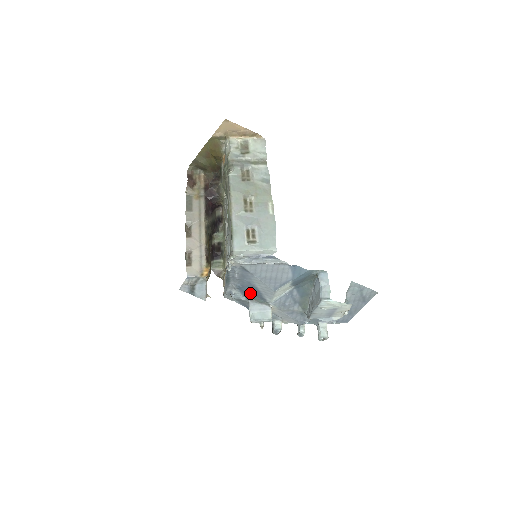
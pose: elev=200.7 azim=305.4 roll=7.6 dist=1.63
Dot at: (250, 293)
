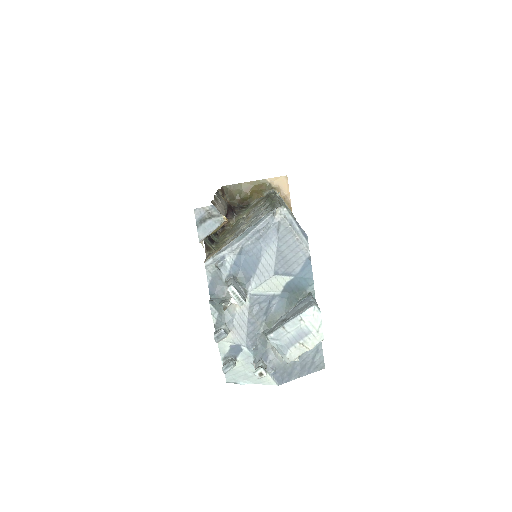
Dot at: (242, 268)
